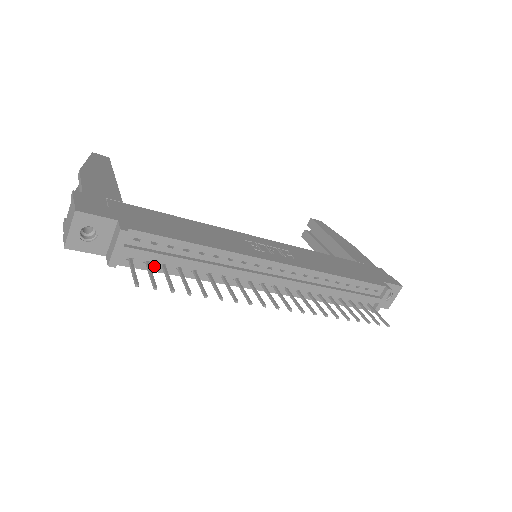
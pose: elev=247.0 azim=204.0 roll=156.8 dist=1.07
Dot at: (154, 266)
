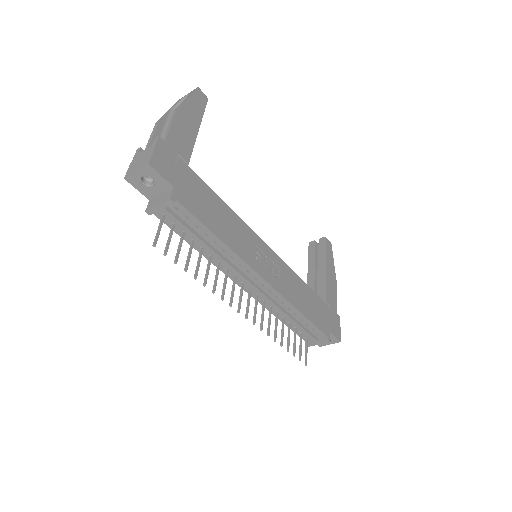
Dot at: (177, 229)
